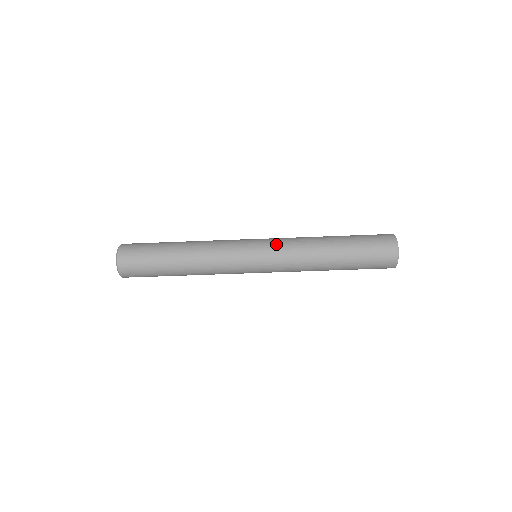
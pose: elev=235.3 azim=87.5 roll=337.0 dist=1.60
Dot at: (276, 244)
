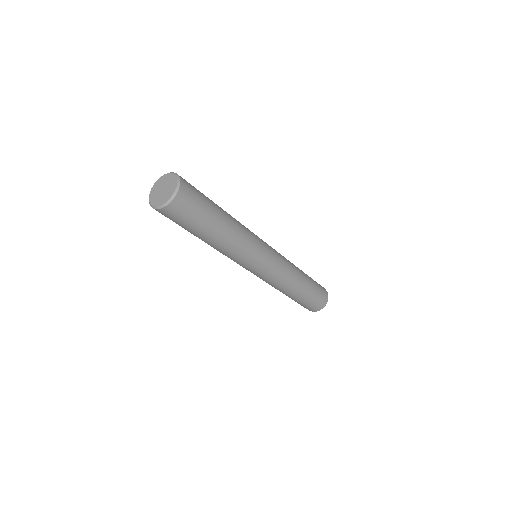
Dot at: (280, 261)
